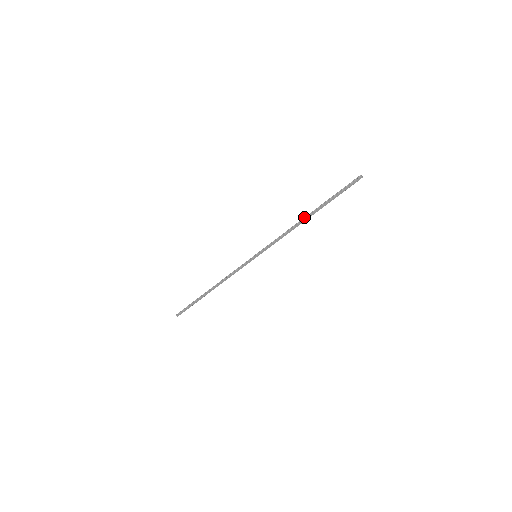
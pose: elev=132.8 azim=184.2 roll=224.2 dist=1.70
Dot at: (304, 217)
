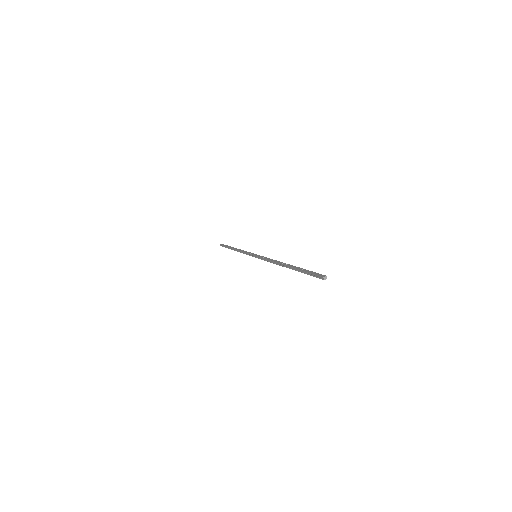
Dot at: (282, 265)
